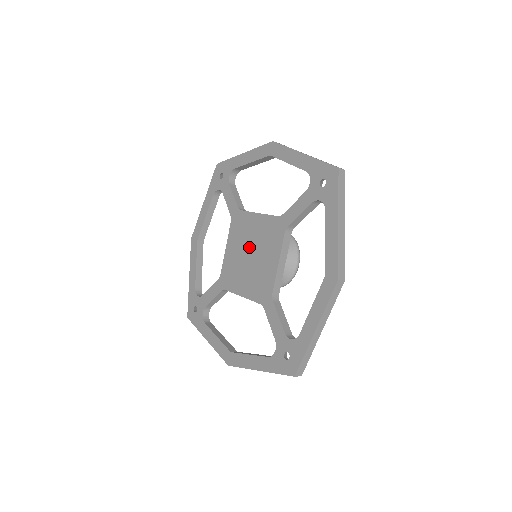
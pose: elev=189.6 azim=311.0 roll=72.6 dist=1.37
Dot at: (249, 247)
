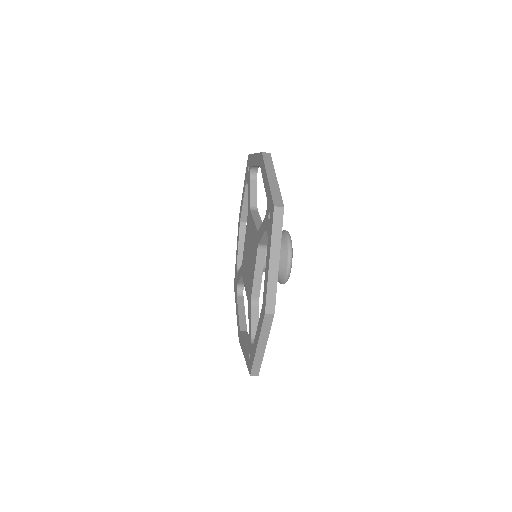
Dot at: (249, 248)
